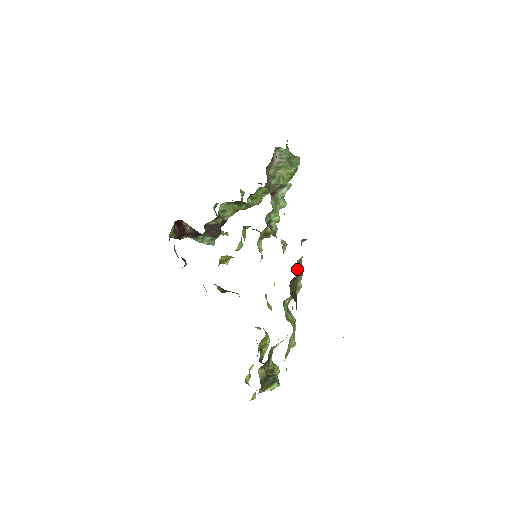
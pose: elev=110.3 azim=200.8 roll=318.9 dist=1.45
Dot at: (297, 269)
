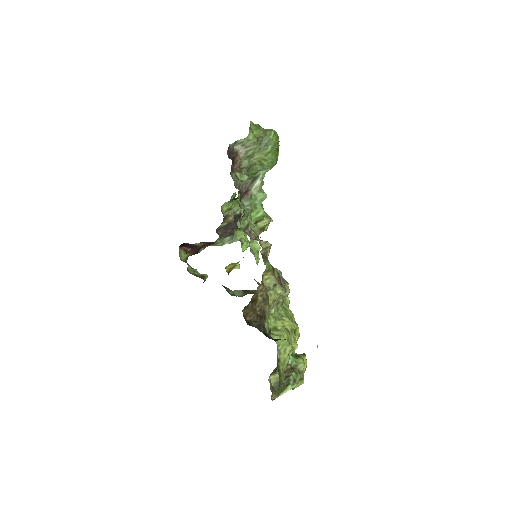
Dot at: (266, 282)
